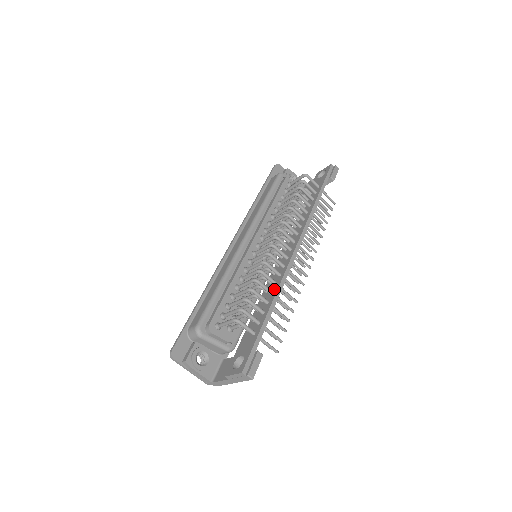
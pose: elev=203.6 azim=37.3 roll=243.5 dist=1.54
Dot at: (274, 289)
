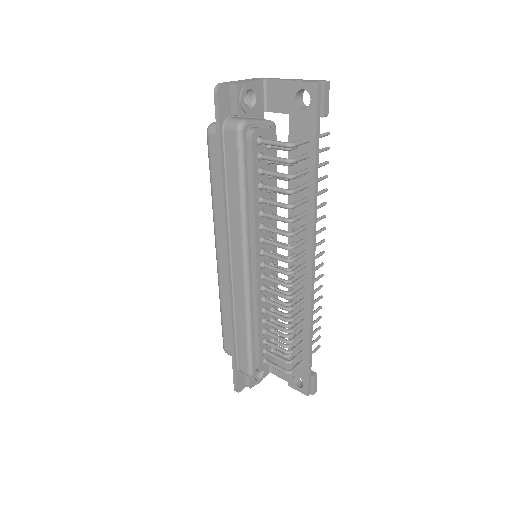
Dot at: (305, 318)
